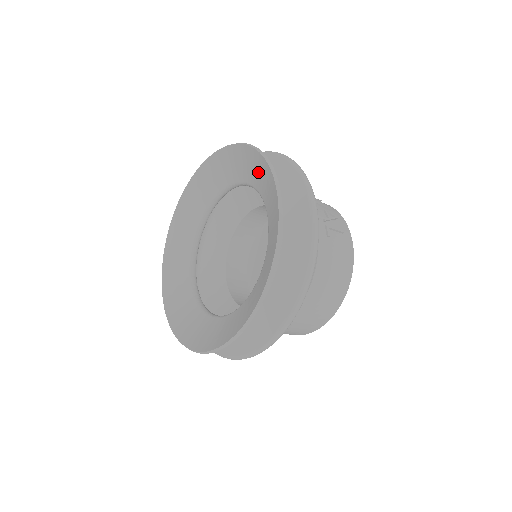
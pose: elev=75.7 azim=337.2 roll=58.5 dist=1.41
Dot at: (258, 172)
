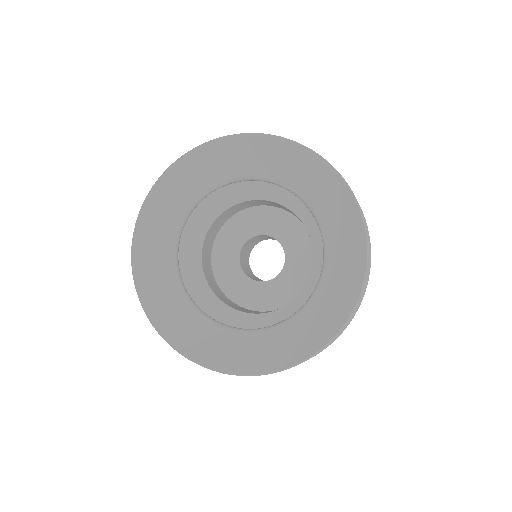
Dot at: (212, 164)
